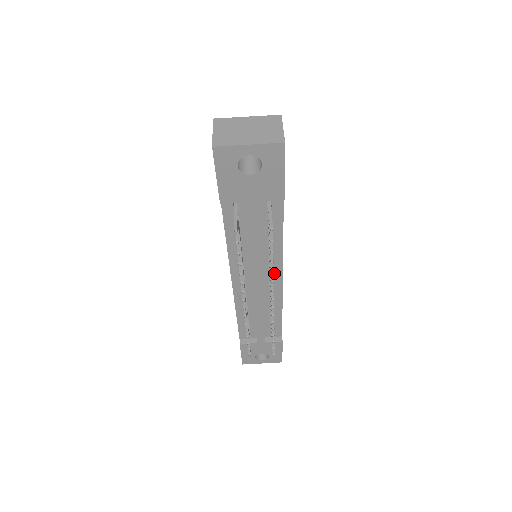
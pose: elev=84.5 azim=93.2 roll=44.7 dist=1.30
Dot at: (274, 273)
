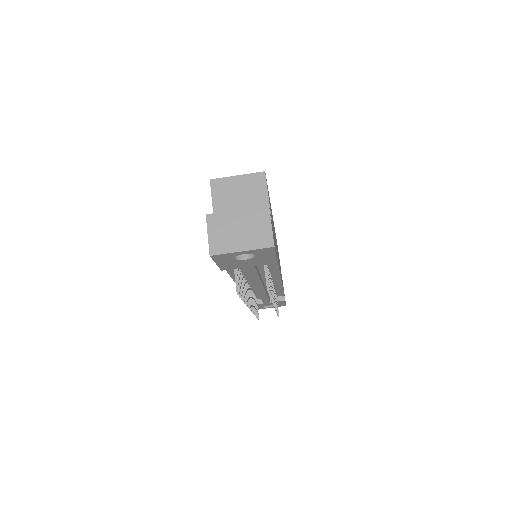
Dot at: (273, 279)
